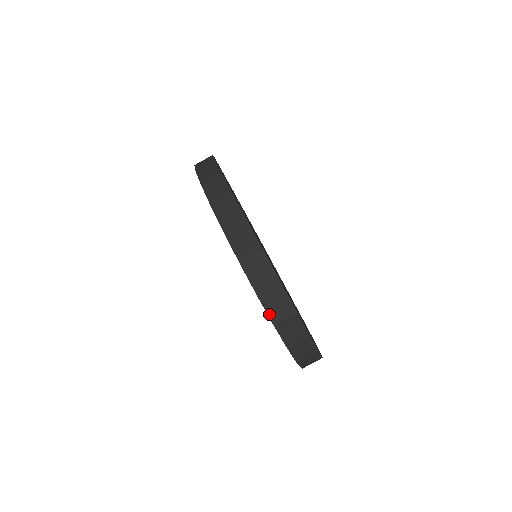
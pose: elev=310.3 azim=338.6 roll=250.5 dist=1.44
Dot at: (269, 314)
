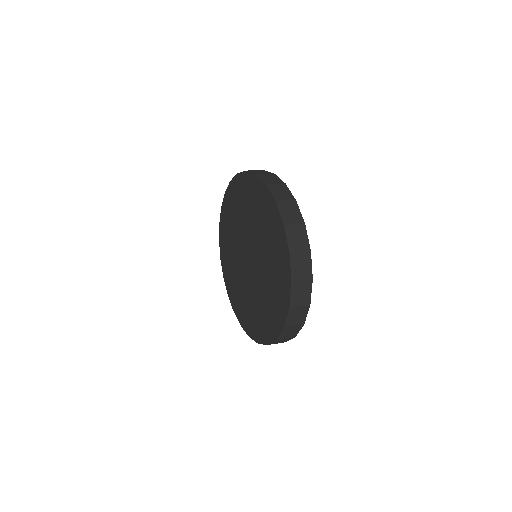
Dot at: (282, 216)
